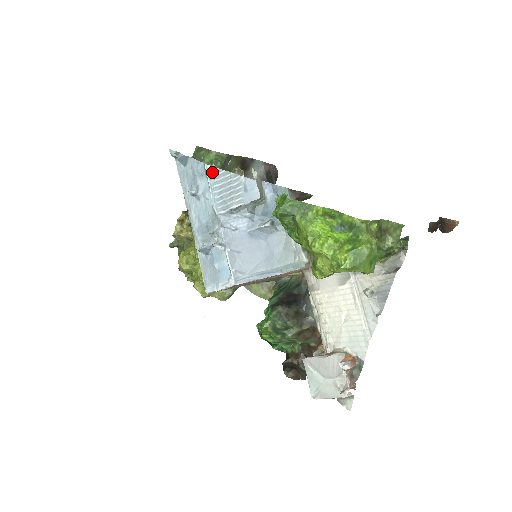
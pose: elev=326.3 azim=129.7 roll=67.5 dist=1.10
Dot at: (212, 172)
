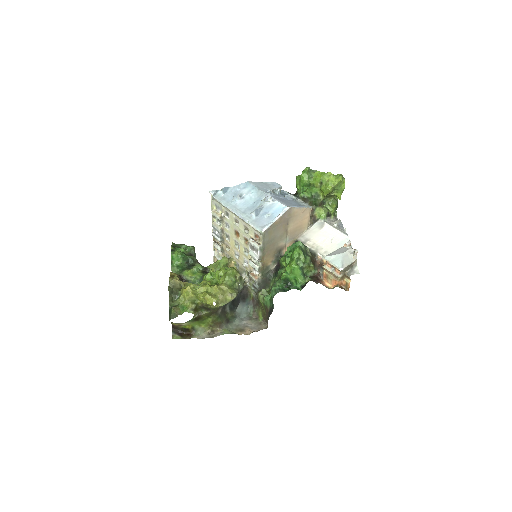
Dot at: (253, 183)
